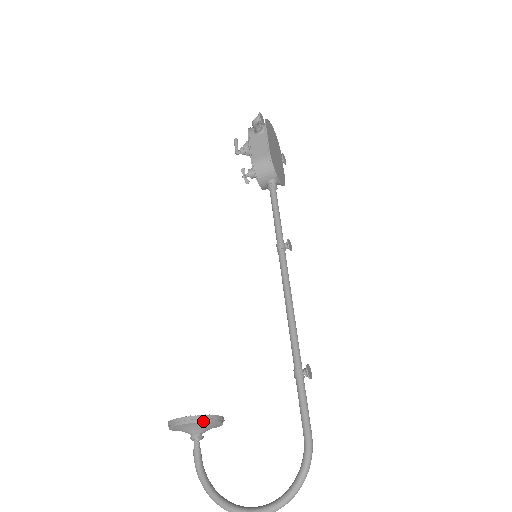
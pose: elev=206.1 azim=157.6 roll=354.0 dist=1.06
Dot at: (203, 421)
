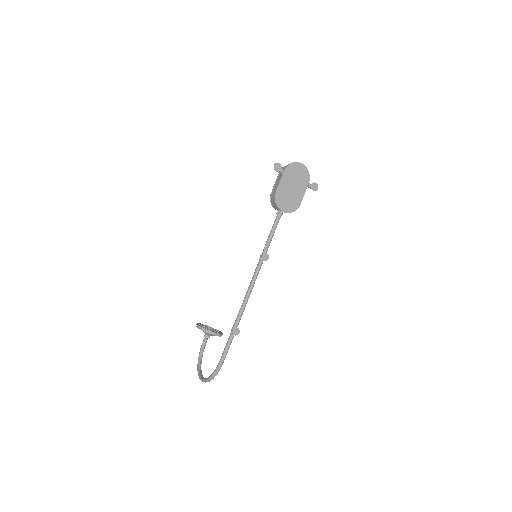
Dot at: (203, 330)
